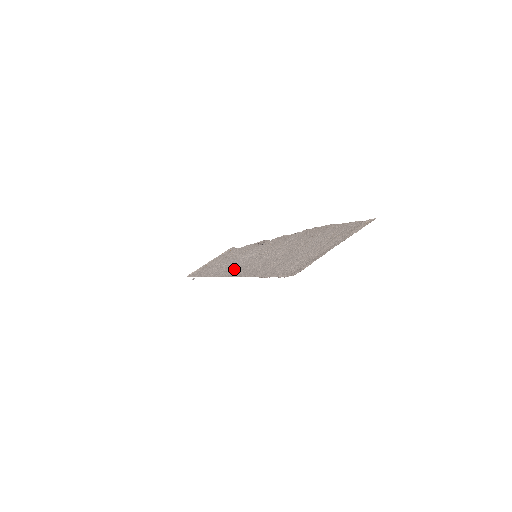
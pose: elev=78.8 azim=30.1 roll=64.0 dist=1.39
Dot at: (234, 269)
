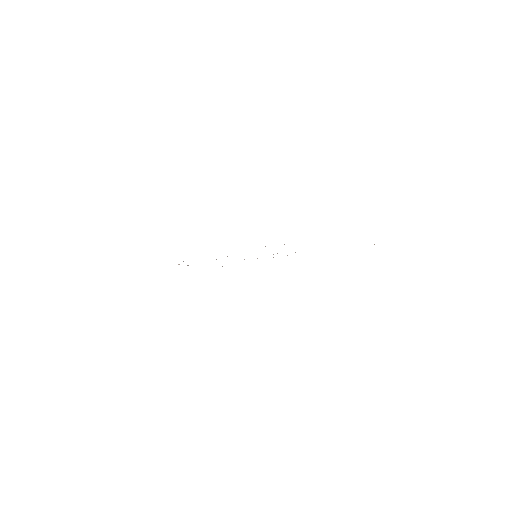
Dot at: occluded
